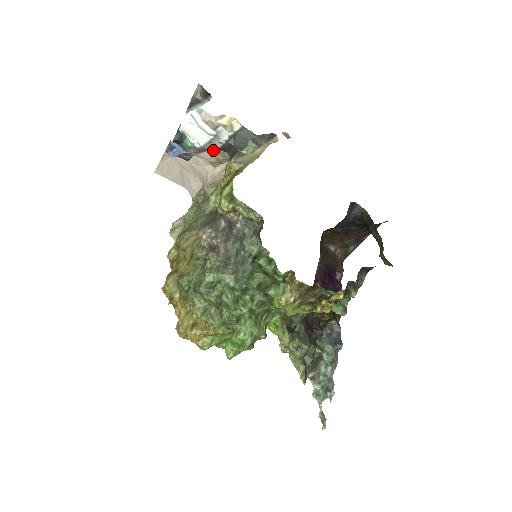
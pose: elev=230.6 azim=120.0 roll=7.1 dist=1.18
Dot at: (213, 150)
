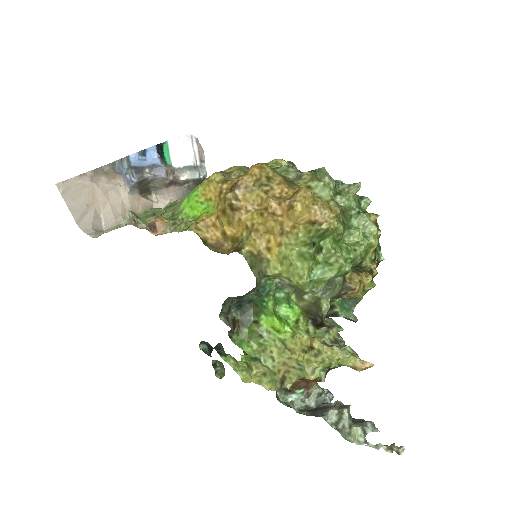
Dot at: (190, 176)
